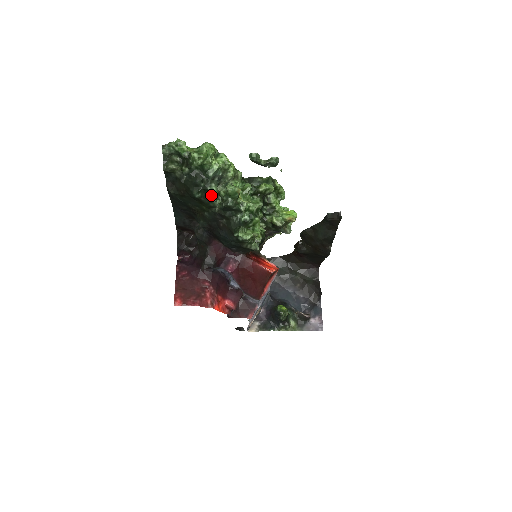
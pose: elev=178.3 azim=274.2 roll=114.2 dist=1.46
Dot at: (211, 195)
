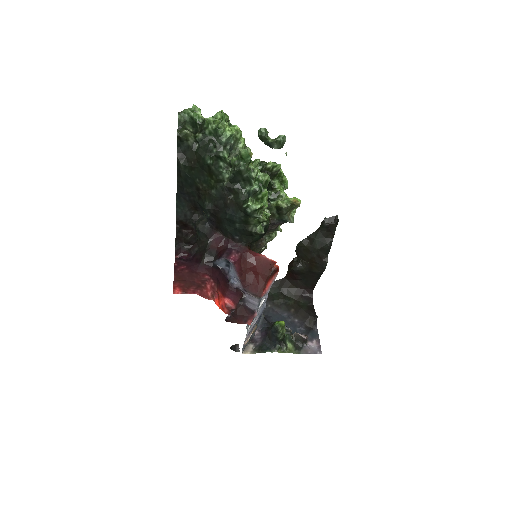
Dot at: (221, 165)
